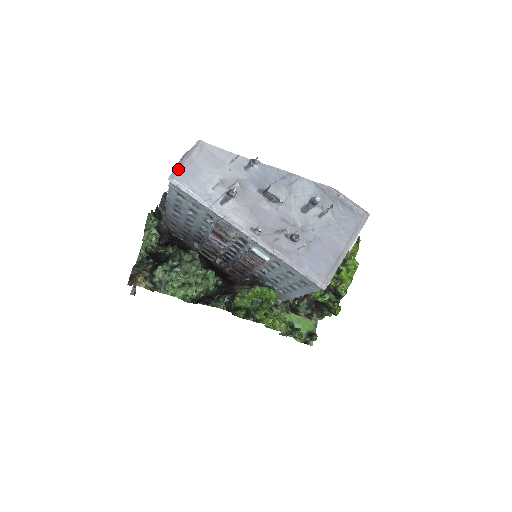
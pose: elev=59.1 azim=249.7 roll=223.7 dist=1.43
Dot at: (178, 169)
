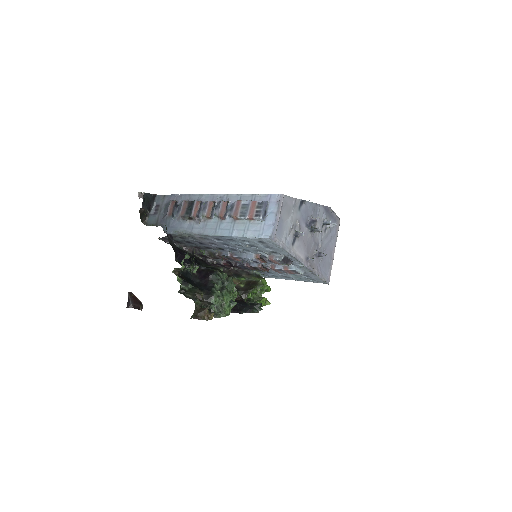
Dot at: (276, 227)
